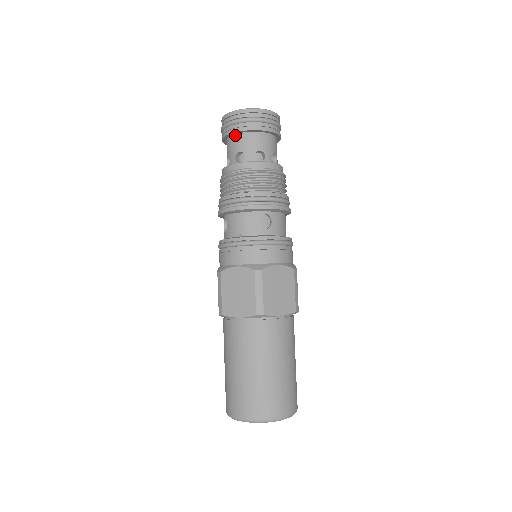
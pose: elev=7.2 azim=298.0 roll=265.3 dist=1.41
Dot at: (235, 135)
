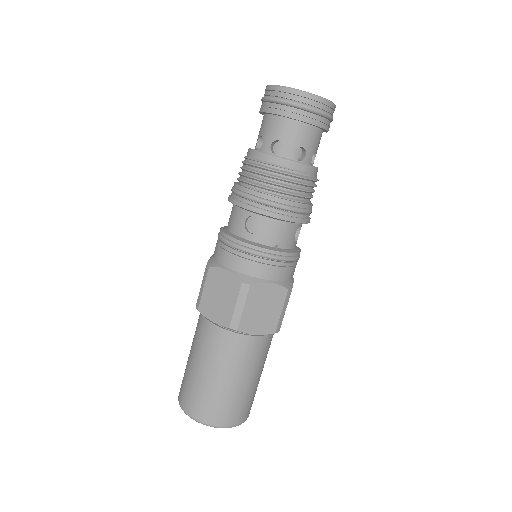
Dot at: (304, 124)
